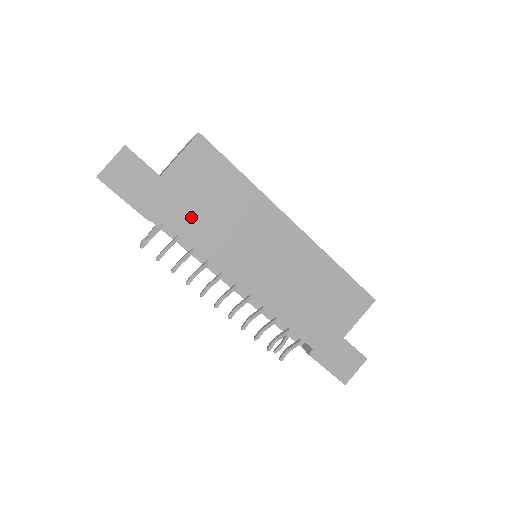
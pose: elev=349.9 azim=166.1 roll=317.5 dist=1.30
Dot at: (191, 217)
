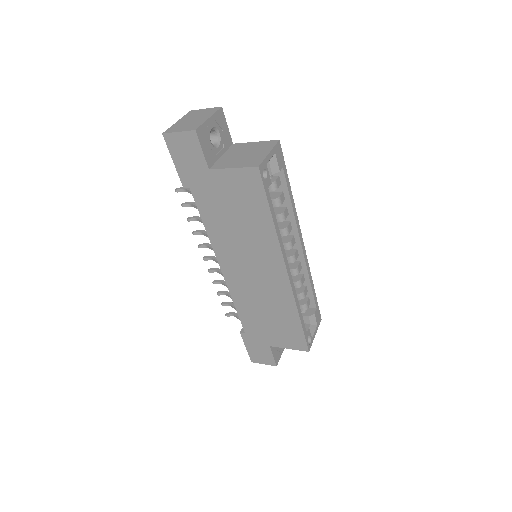
Dot at: (215, 209)
